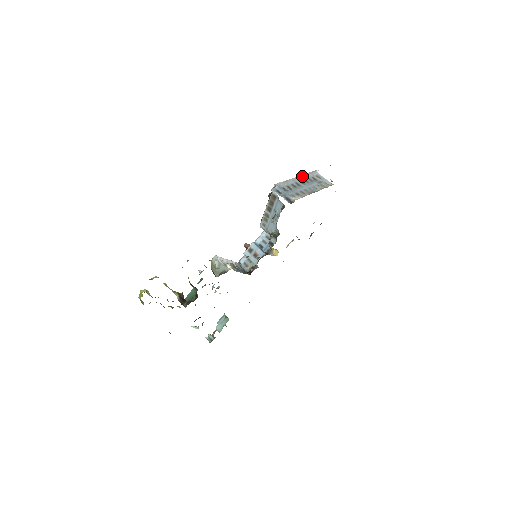
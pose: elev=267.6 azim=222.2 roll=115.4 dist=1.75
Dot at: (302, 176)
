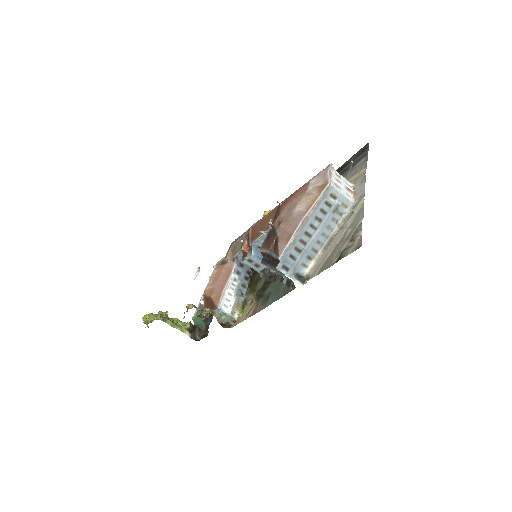
Dot at: (312, 213)
